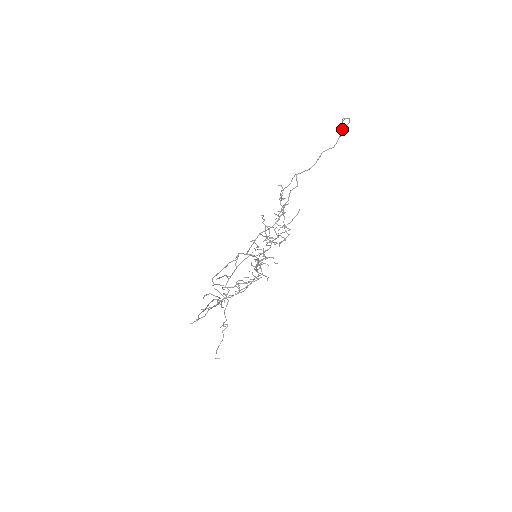
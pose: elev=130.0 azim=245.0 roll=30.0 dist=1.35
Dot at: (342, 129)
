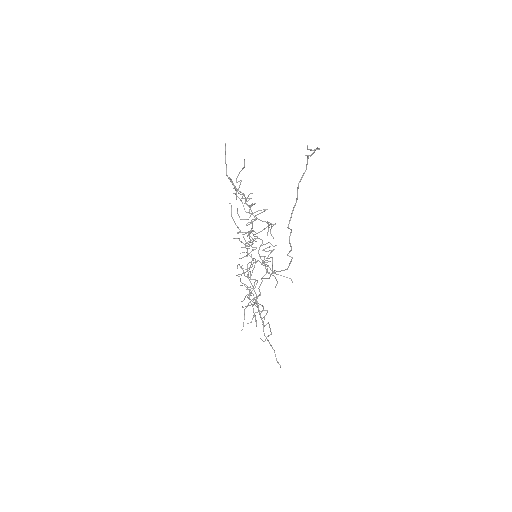
Dot at: occluded
